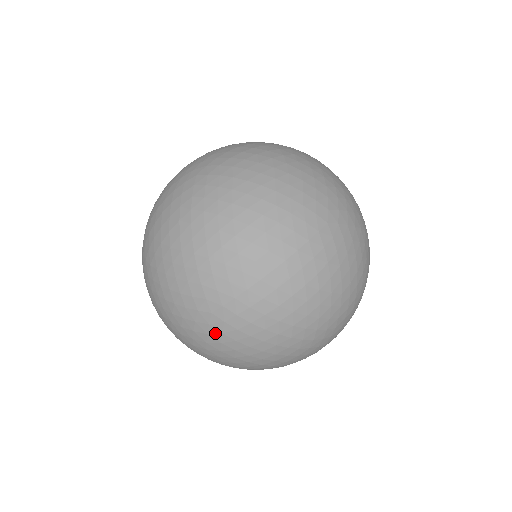
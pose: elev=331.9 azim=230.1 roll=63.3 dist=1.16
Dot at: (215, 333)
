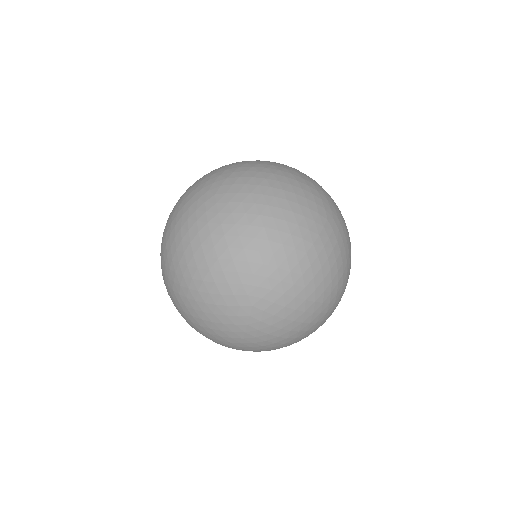
Dot at: (223, 207)
